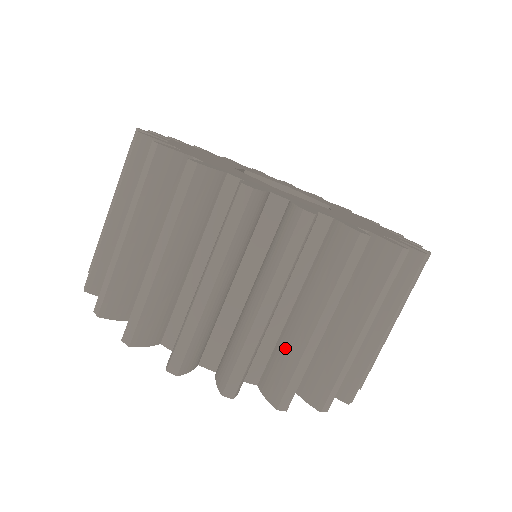
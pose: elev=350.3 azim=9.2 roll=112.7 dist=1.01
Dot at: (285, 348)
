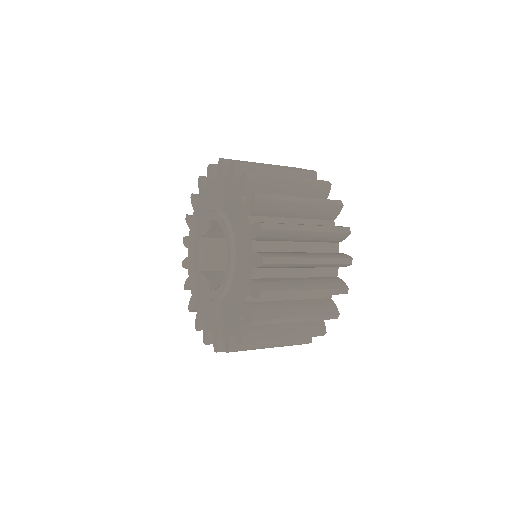
Dot at: (285, 253)
